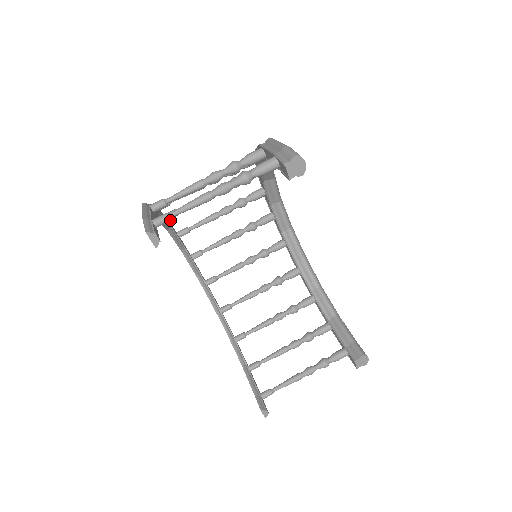
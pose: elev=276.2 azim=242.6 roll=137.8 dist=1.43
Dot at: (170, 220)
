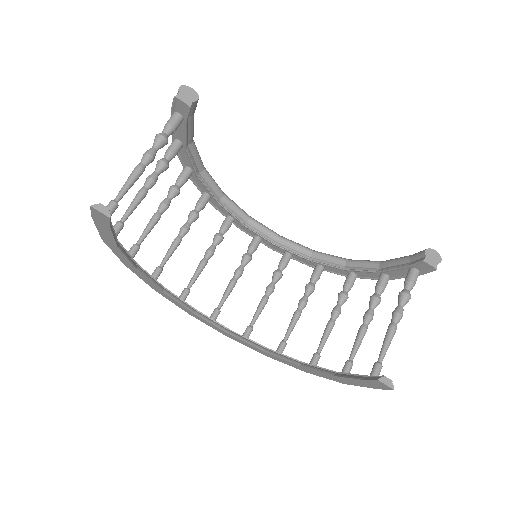
Dot at: (117, 204)
